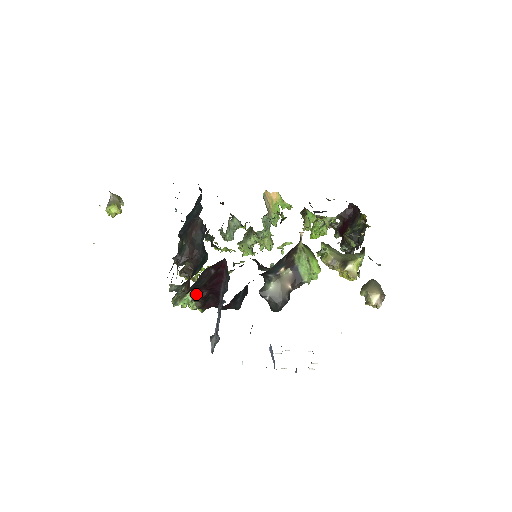
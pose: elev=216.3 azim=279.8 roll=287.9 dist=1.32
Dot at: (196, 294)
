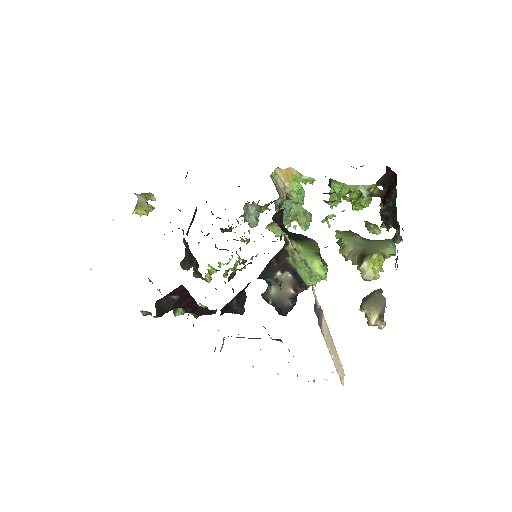
Dot at: occluded
